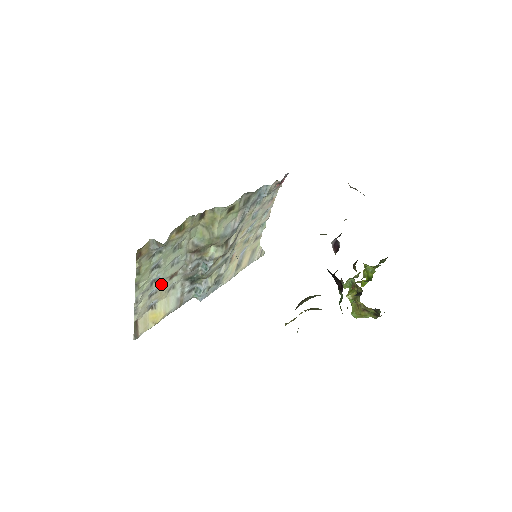
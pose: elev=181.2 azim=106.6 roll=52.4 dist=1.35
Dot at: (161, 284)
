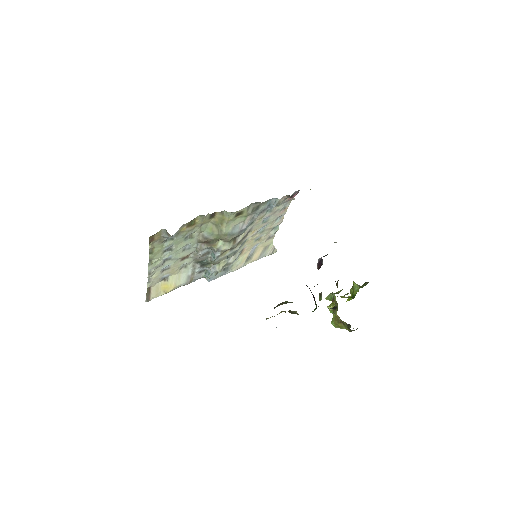
Dot at: (173, 263)
